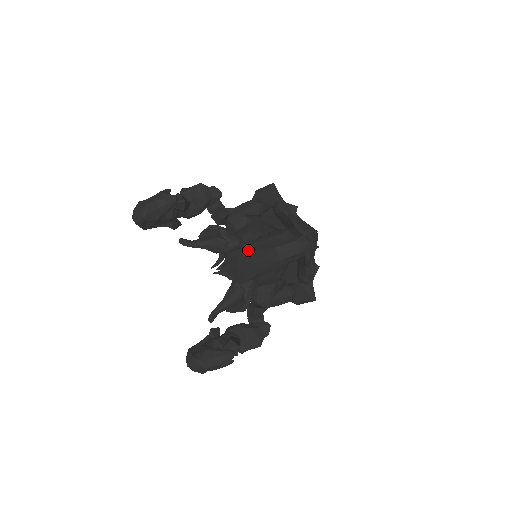
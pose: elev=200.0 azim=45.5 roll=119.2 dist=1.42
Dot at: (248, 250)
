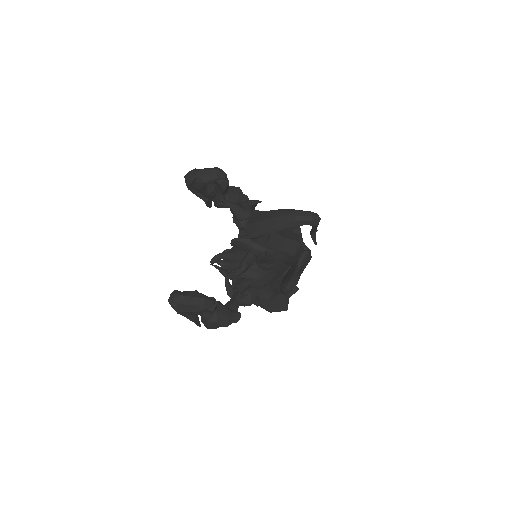
Dot at: (272, 211)
